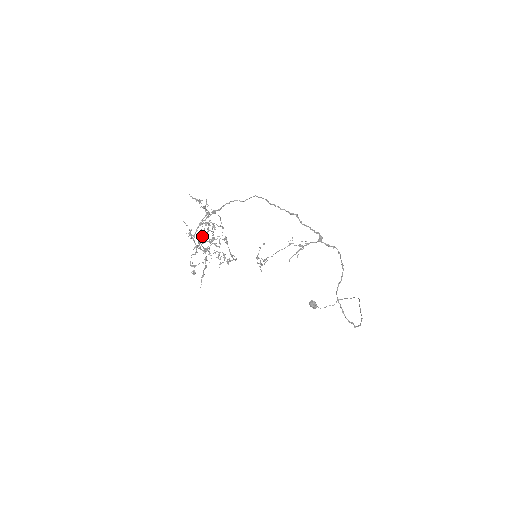
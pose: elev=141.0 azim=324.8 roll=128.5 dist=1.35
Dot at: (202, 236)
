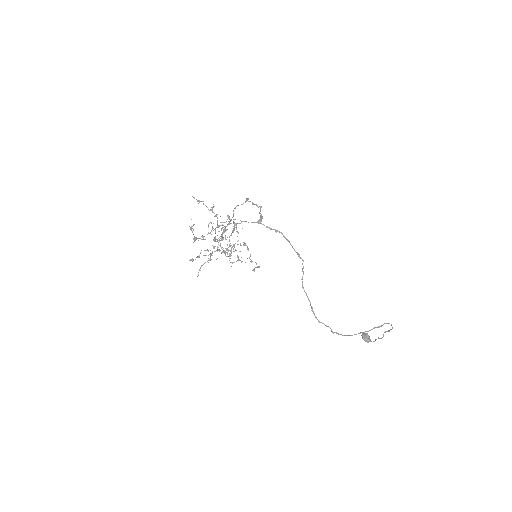
Dot at: (208, 233)
